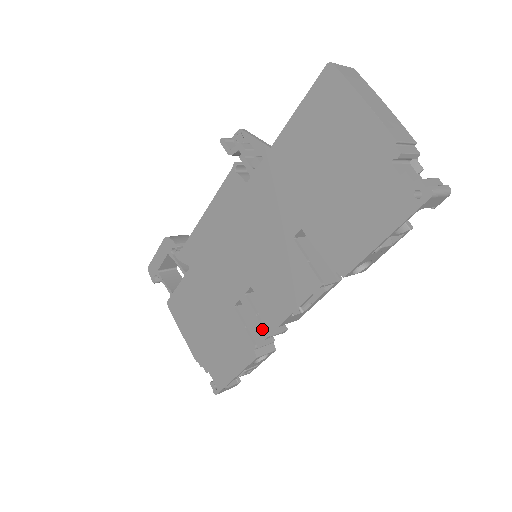
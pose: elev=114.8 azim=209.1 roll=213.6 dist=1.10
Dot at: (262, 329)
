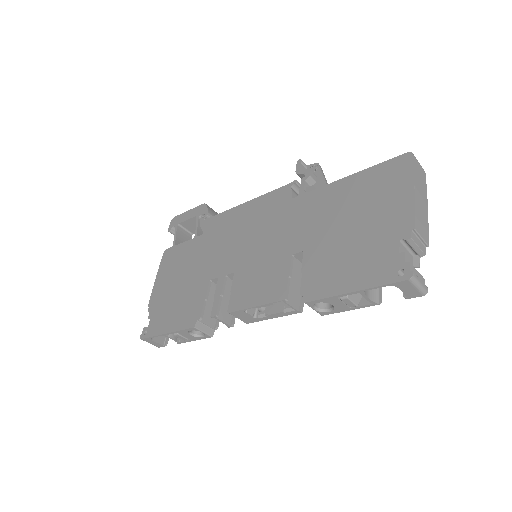
Dot at: (216, 308)
